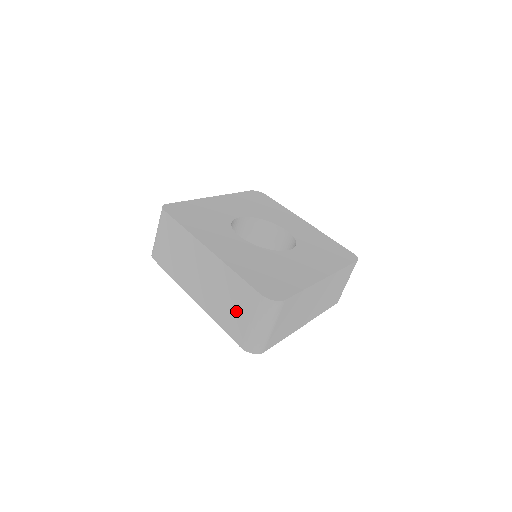
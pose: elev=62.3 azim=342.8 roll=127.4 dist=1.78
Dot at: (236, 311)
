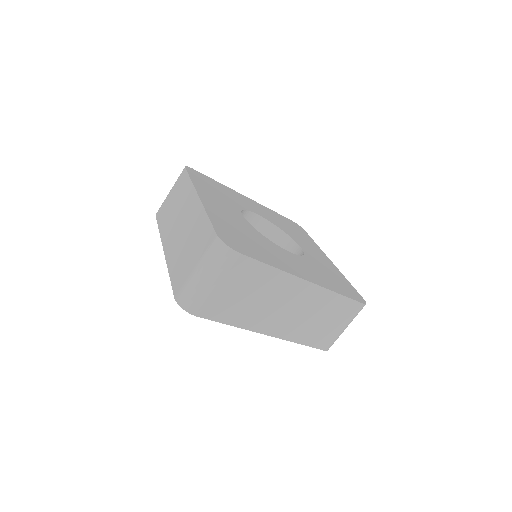
Dot at: (189, 257)
